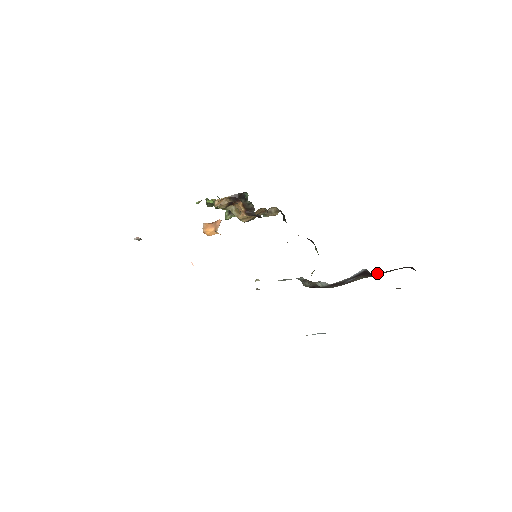
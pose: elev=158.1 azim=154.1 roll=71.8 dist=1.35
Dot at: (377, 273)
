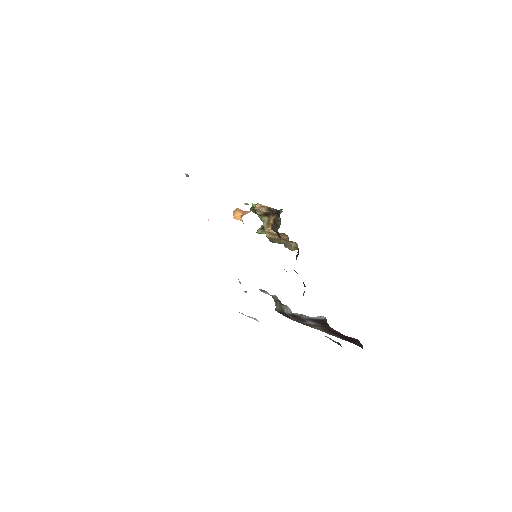
Dot at: (333, 329)
